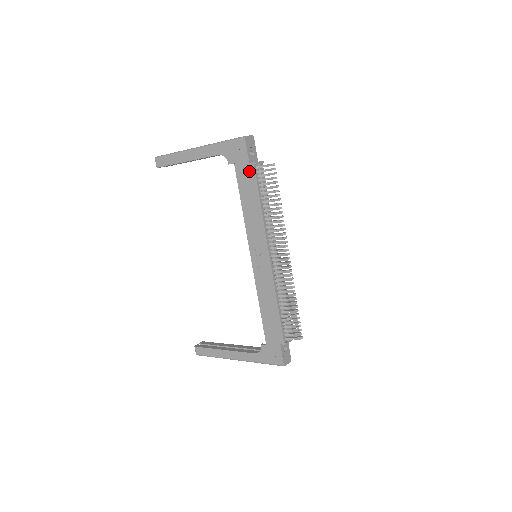
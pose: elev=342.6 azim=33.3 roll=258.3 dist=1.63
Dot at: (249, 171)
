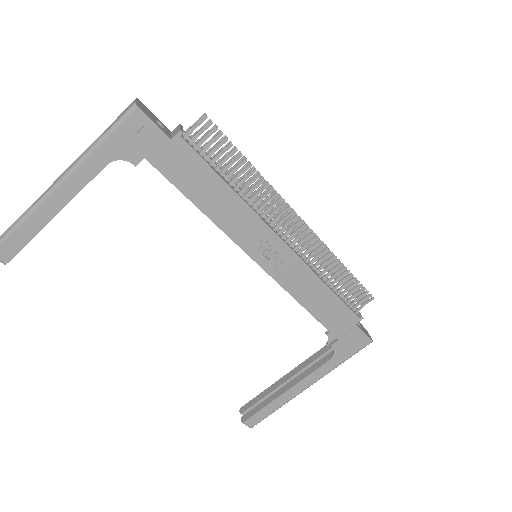
Dot at: (178, 151)
